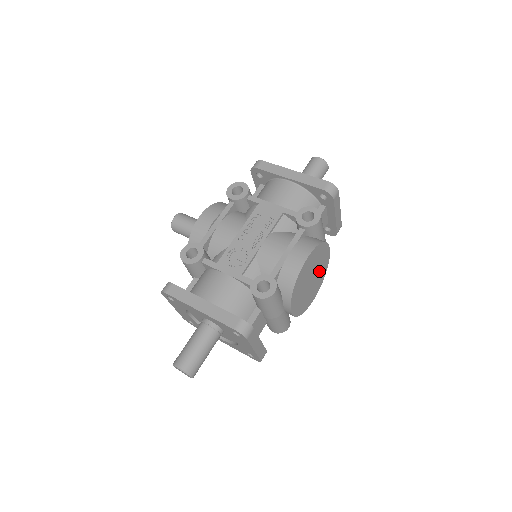
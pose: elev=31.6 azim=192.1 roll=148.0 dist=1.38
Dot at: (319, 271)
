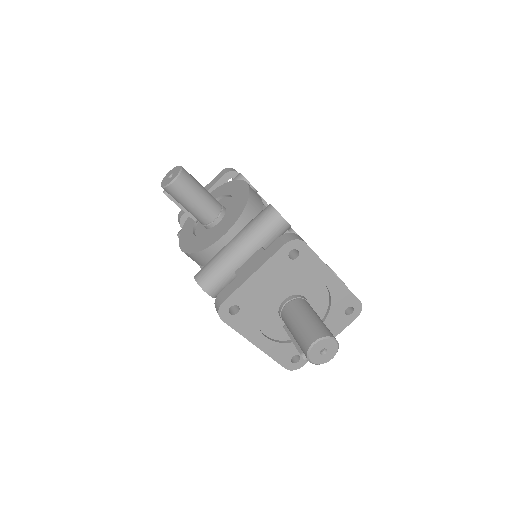
Dot at: occluded
